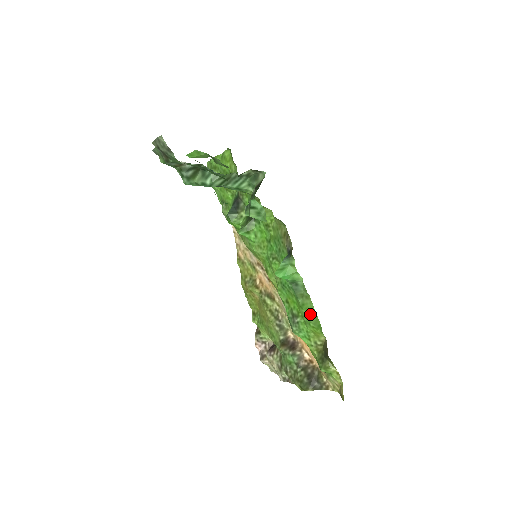
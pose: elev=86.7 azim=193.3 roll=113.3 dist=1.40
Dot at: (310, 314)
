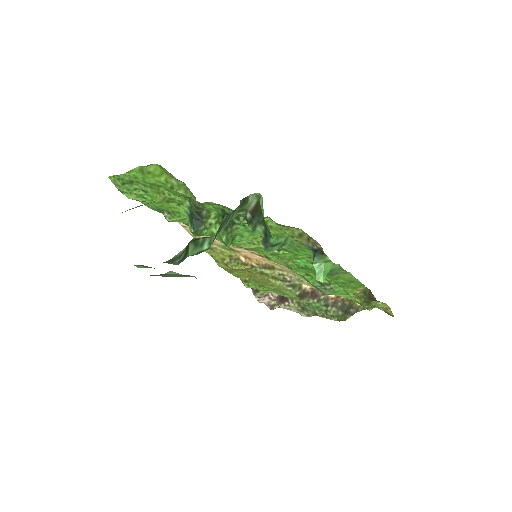
Dot at: (348, 281)
